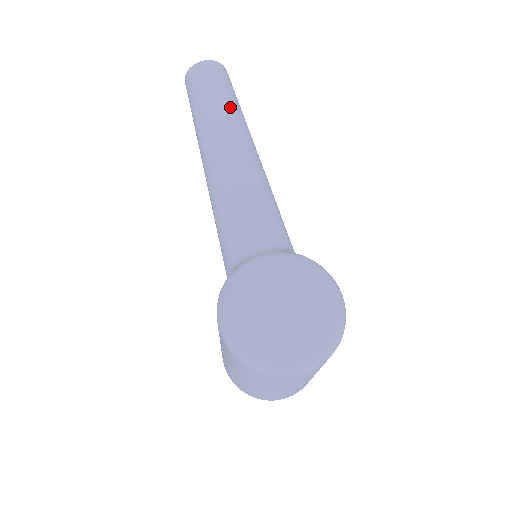
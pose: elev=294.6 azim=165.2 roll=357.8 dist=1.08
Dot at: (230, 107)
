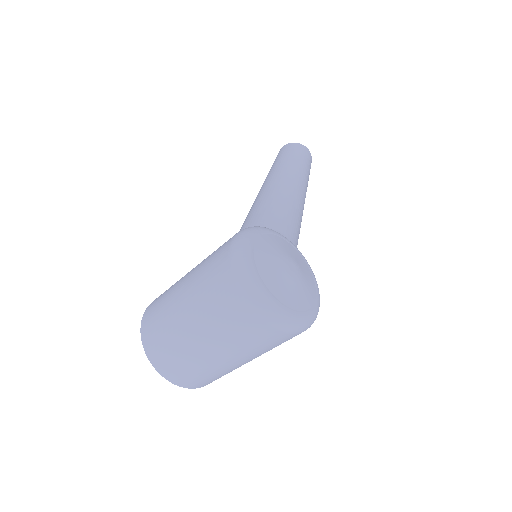
Dot at: (307, 176)
